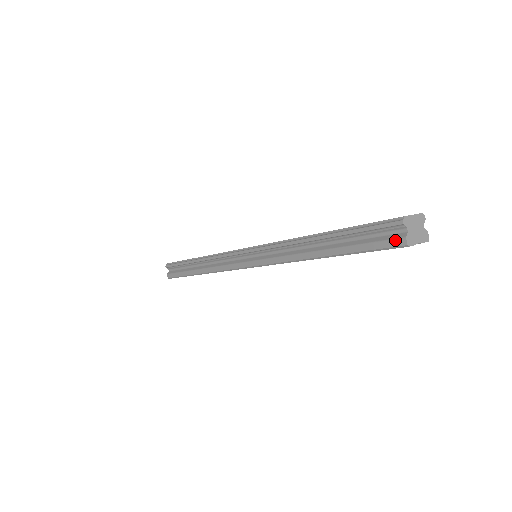
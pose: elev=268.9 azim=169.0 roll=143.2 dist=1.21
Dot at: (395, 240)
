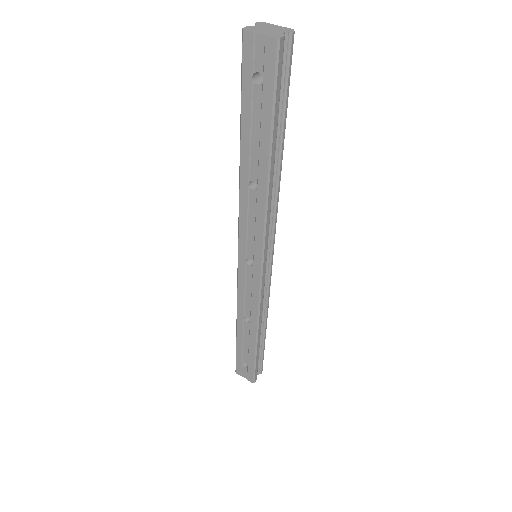
Dot at: (246, 42)
